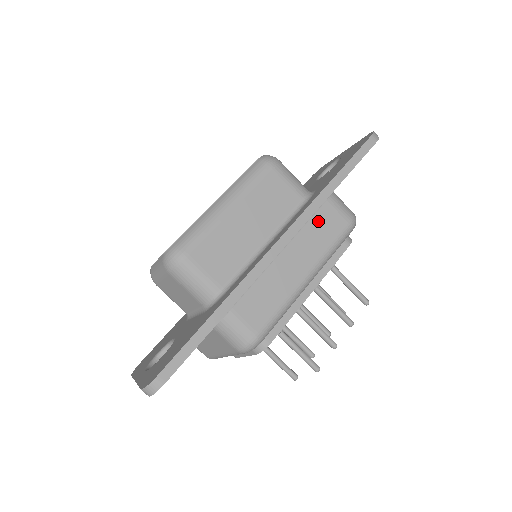
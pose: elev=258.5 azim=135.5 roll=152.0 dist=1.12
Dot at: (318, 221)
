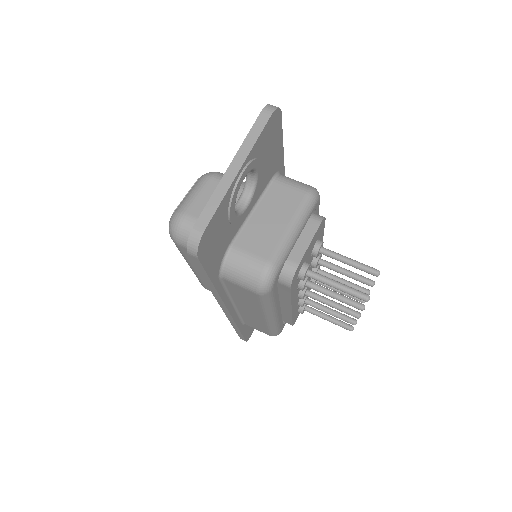
Dot at: occluded
